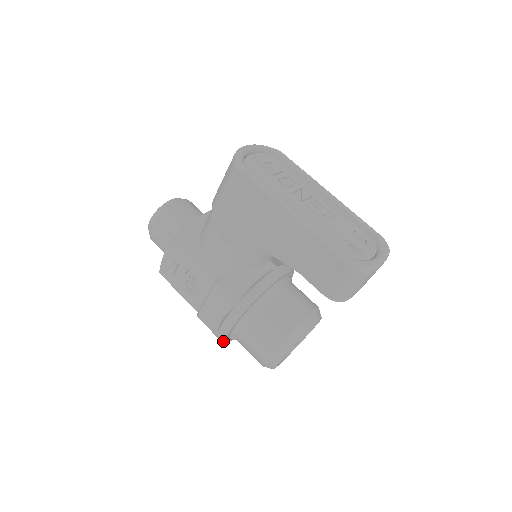
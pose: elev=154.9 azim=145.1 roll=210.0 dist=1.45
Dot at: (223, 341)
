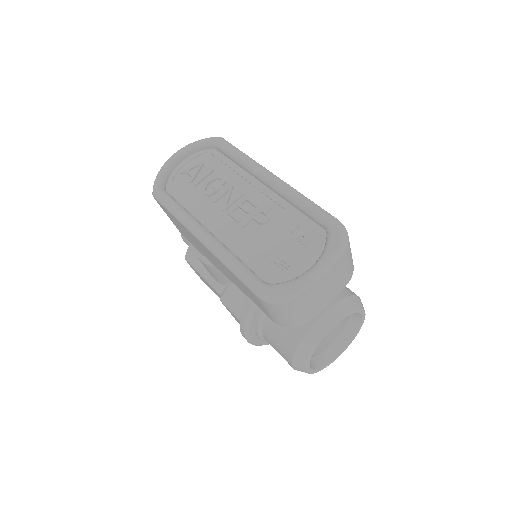
Dot at: occluded
